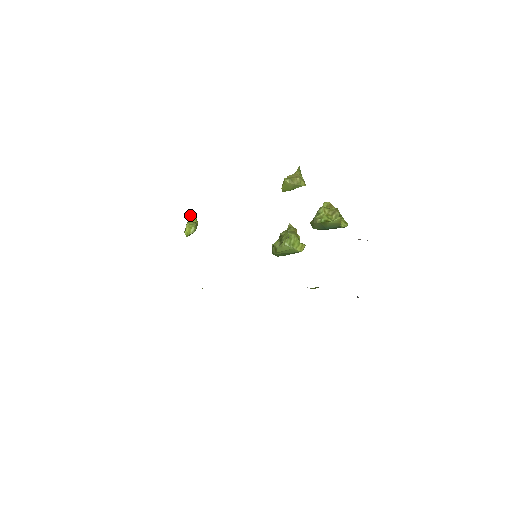
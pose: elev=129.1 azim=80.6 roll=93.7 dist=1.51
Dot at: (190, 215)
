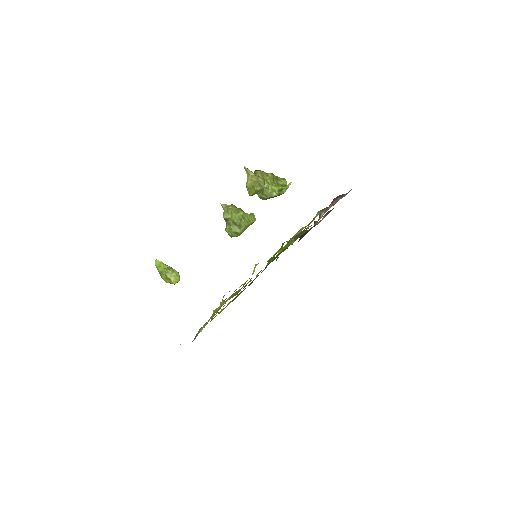
Dot at: (155, 265)
